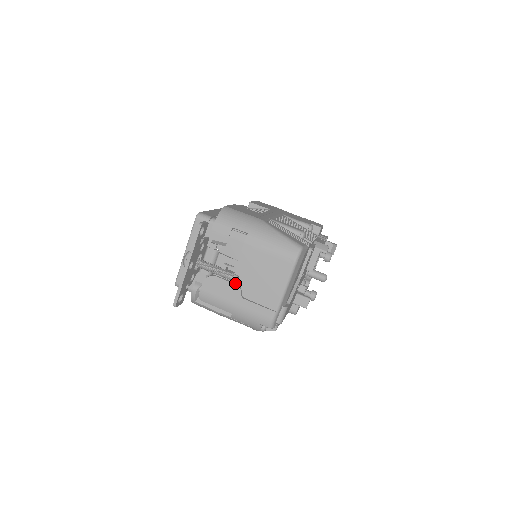
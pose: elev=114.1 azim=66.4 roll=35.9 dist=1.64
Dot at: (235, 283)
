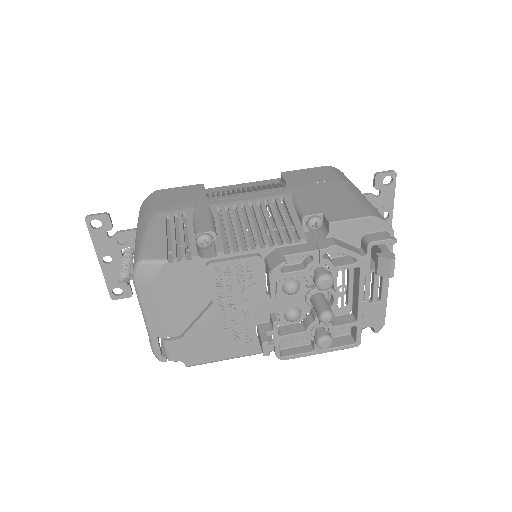
Dot at: occluded
